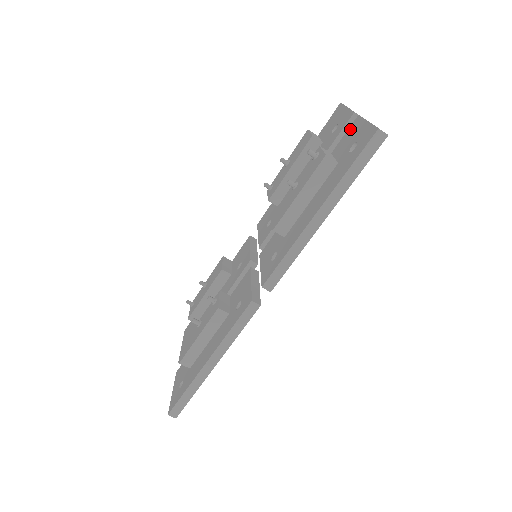
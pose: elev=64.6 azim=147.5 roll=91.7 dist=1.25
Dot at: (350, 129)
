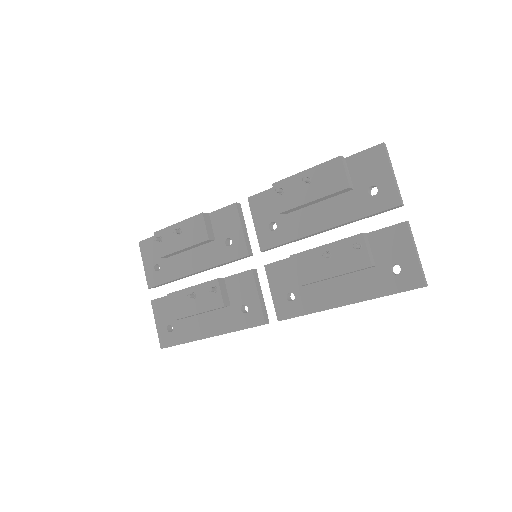
Dot at: (394, 231)
